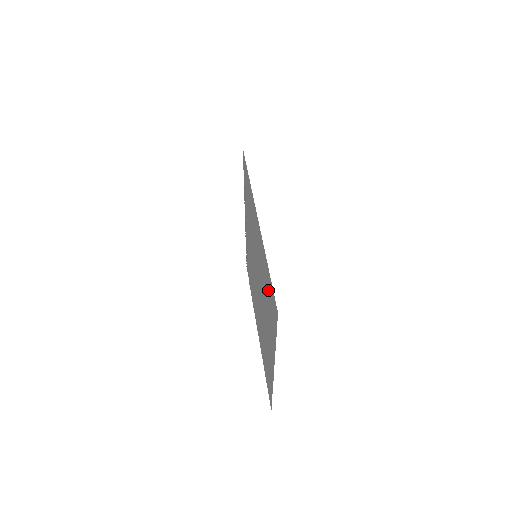
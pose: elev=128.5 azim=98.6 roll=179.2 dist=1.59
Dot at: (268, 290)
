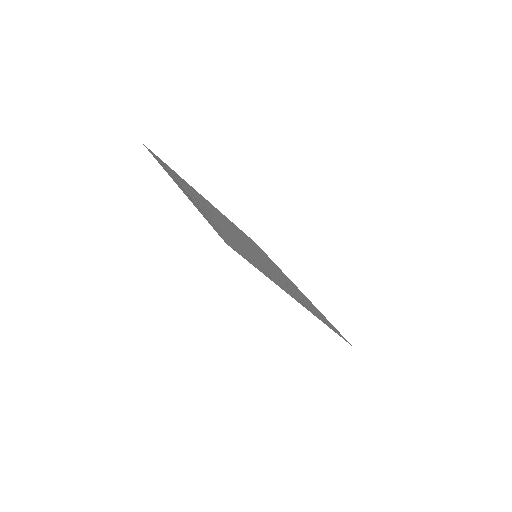
Dot at: (318, 314)
